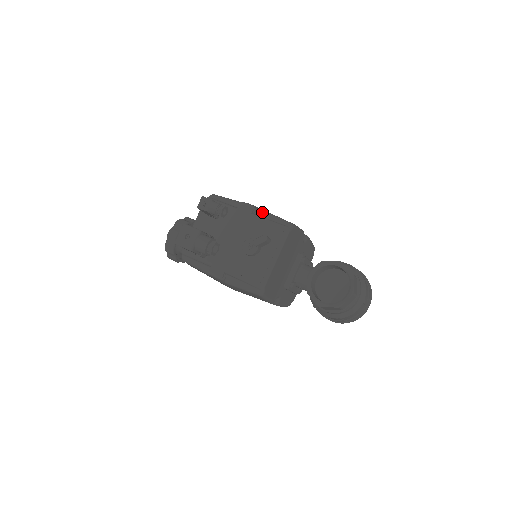
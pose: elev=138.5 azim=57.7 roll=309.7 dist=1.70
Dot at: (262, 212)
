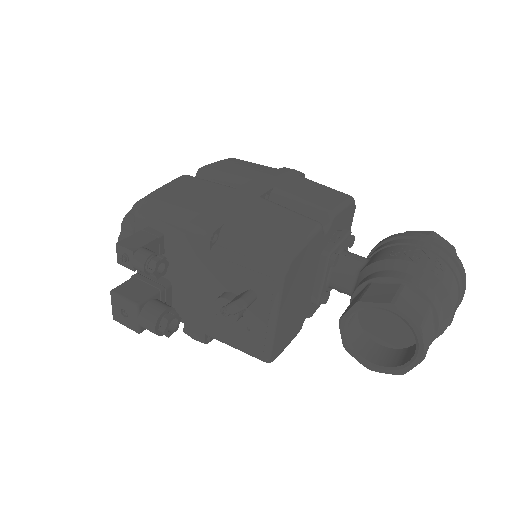
Dot at: (229, 236)
